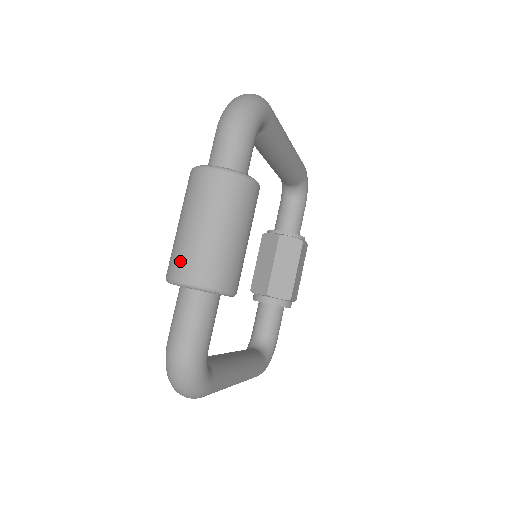
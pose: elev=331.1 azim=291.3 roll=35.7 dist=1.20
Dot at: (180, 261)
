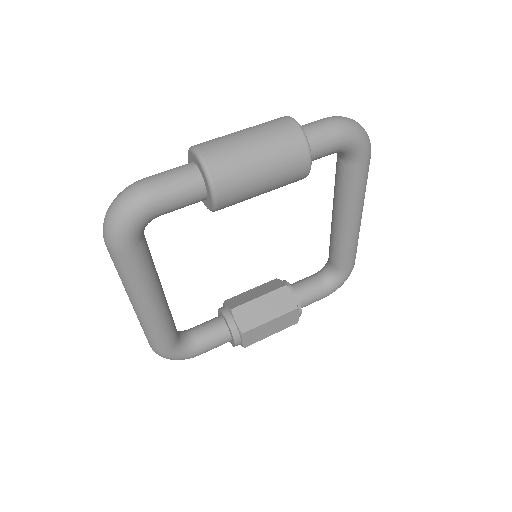
Dot at: (211, 141)
